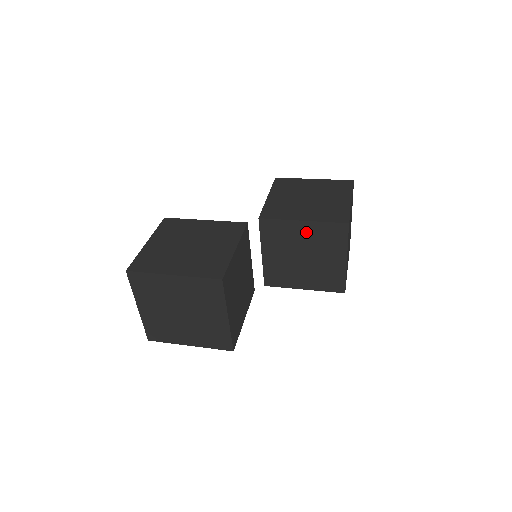
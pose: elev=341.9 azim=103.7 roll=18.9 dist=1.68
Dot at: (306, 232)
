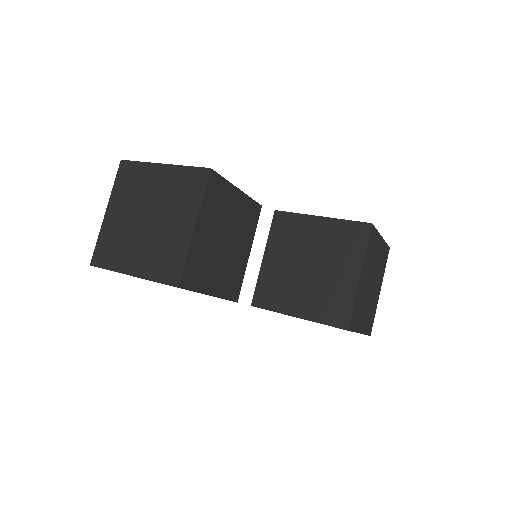
Dot at: (321, 232)
